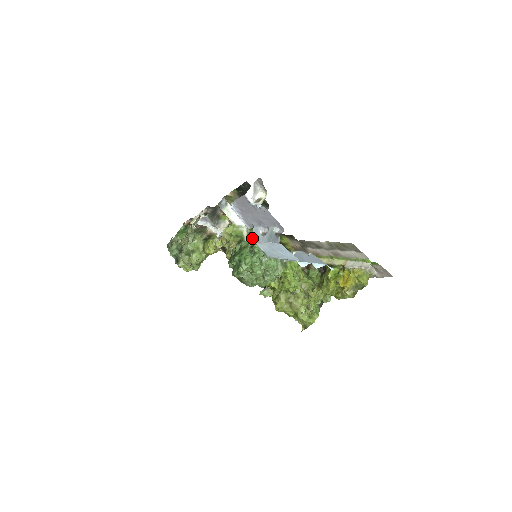
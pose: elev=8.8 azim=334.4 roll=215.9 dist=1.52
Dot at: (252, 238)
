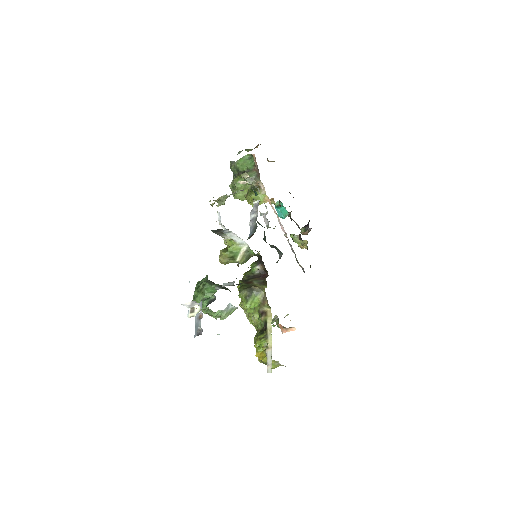
Dot at: (250, 253)
